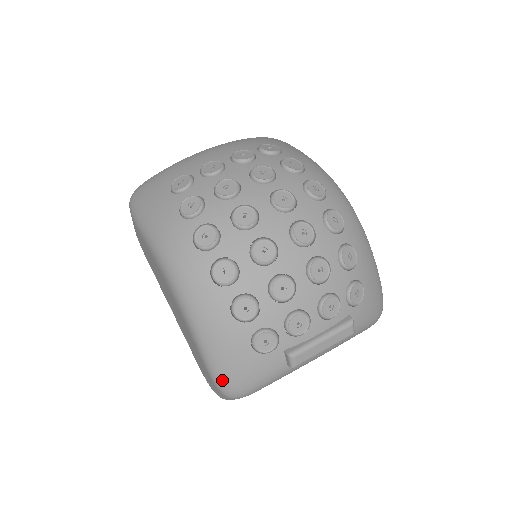
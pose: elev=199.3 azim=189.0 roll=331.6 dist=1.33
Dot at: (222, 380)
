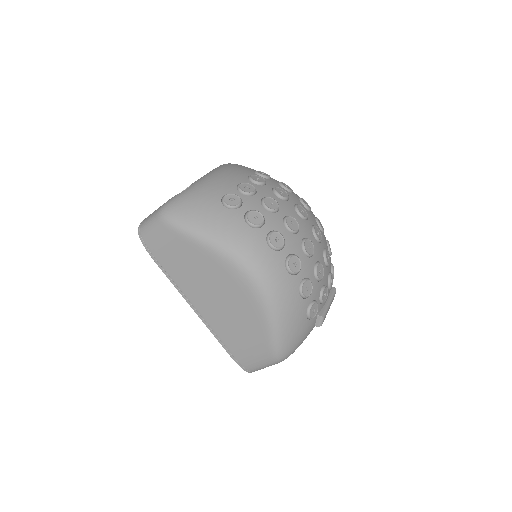
Dot at: (283, 347)
